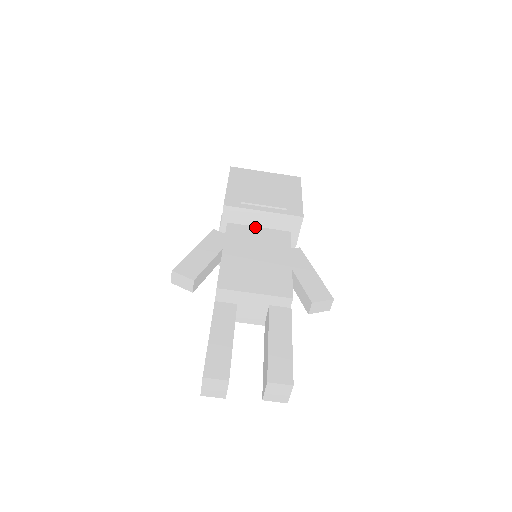
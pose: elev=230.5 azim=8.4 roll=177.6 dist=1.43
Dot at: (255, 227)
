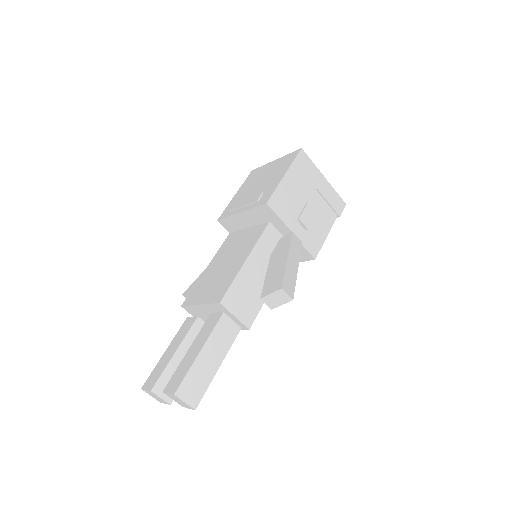
Dot at: (245, 229)
